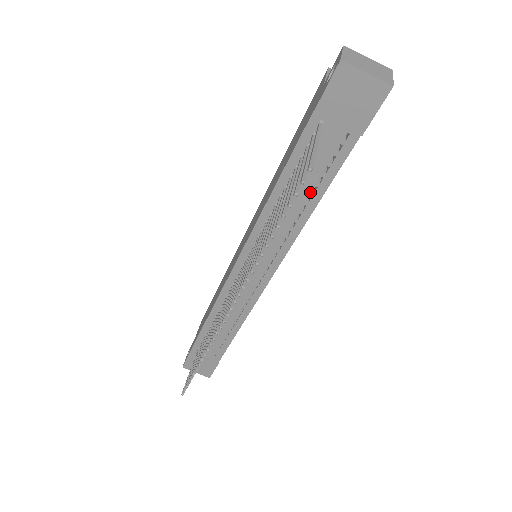
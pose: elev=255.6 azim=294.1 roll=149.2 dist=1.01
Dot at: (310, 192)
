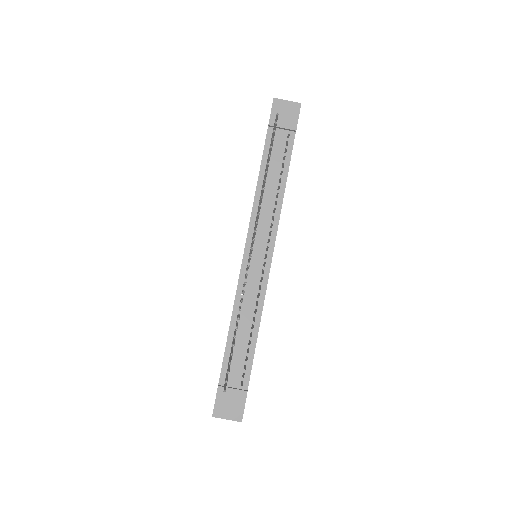
Dot at: (279, 176)
